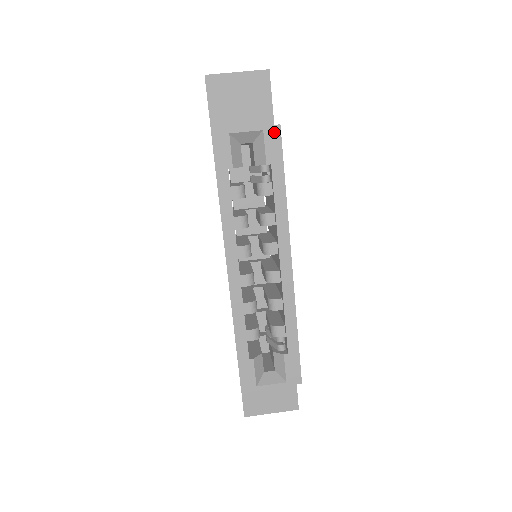
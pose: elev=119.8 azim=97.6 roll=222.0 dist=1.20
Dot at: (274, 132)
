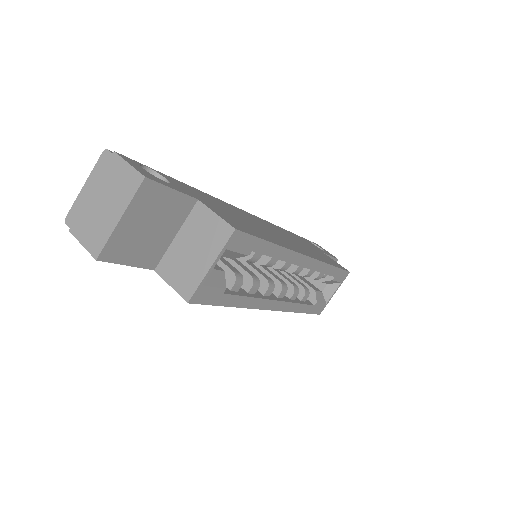
Dot at: (235, 238)
